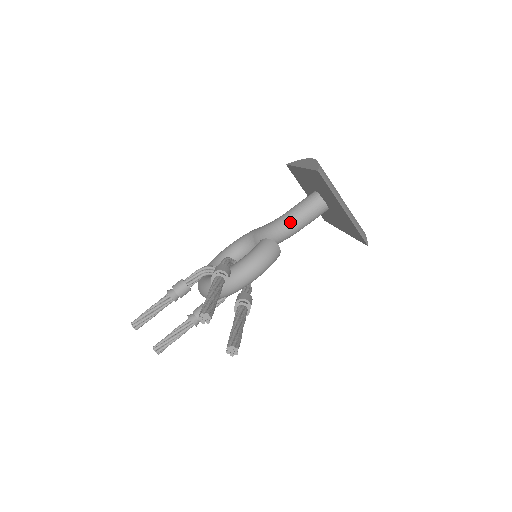
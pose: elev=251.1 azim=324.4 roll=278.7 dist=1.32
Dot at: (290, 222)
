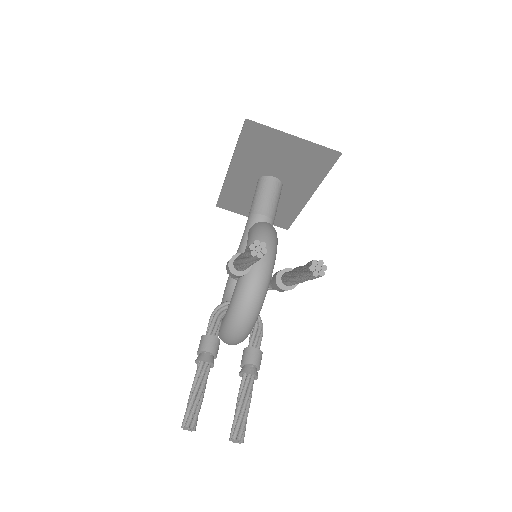
Dot at: (260, 212)
